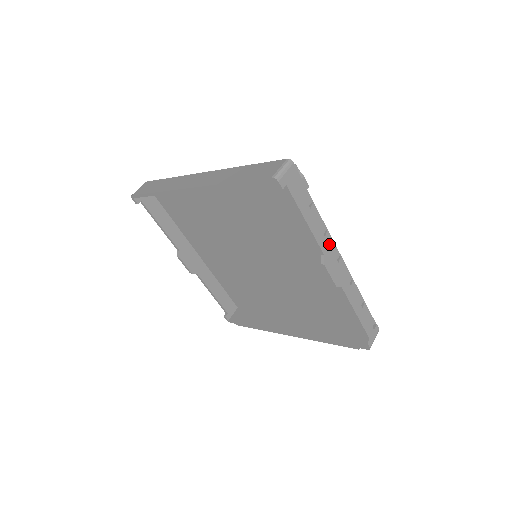
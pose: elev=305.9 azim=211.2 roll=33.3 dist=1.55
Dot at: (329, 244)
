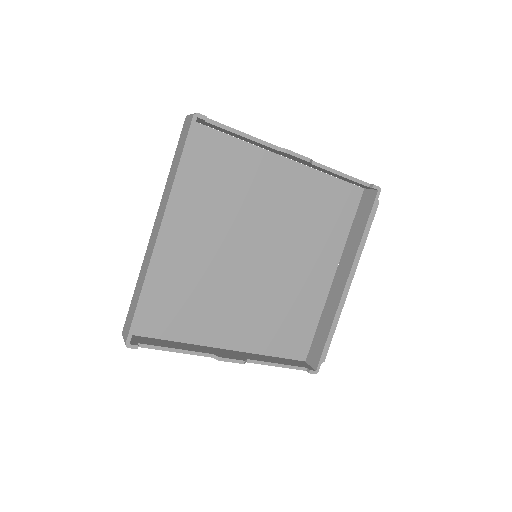
Dot at: (271, 150)
